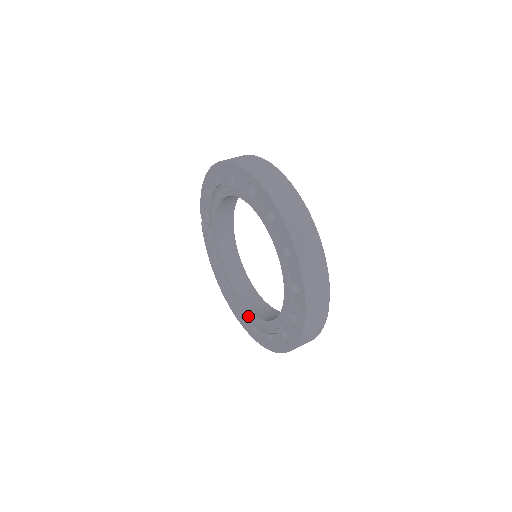
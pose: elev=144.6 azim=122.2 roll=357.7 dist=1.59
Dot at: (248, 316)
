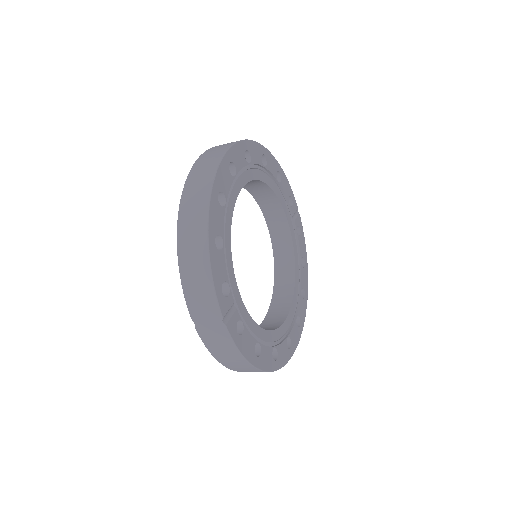
Dot at: occluded
